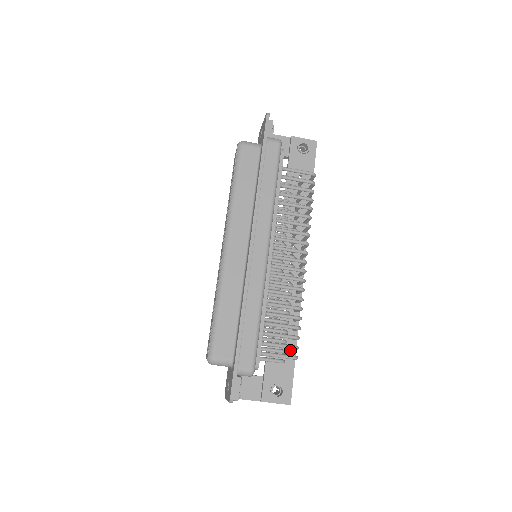
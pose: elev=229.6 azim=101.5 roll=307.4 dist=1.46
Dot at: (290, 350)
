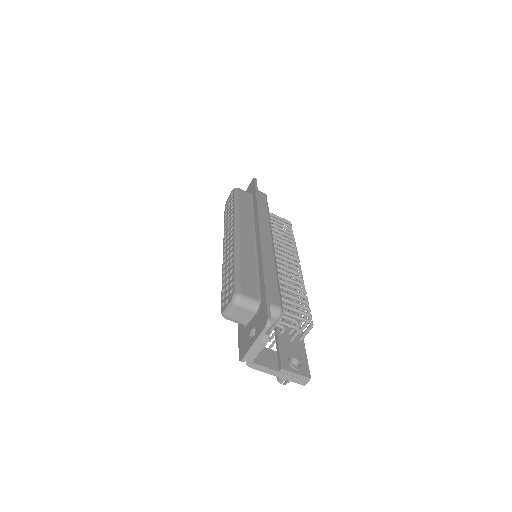
Dot at: occluded
